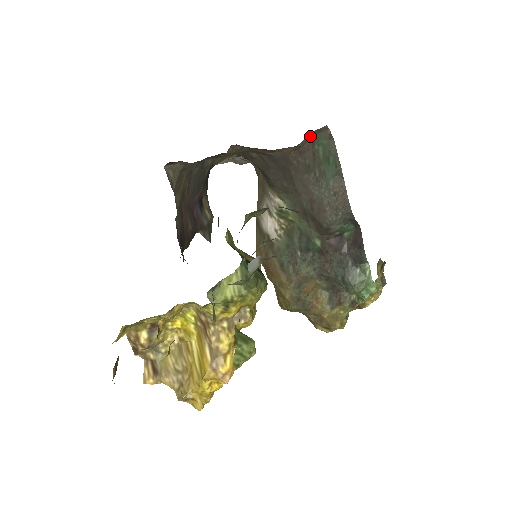
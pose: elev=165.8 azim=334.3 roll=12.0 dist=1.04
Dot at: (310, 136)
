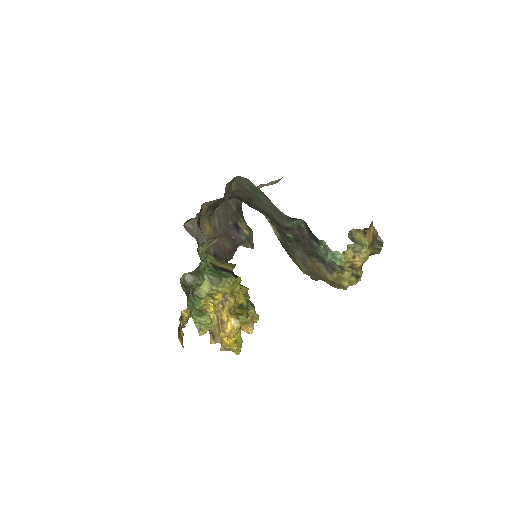
Dot at: (234, 184)
